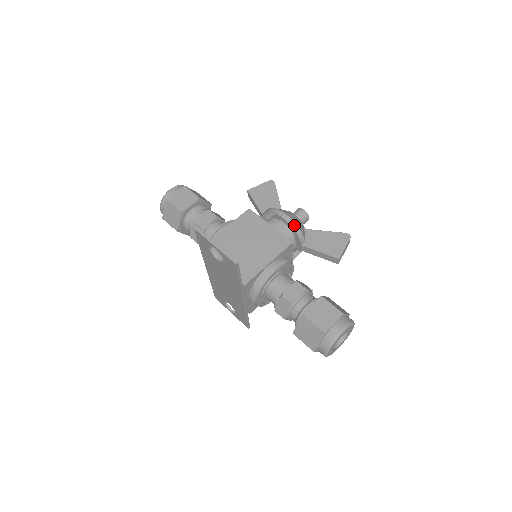
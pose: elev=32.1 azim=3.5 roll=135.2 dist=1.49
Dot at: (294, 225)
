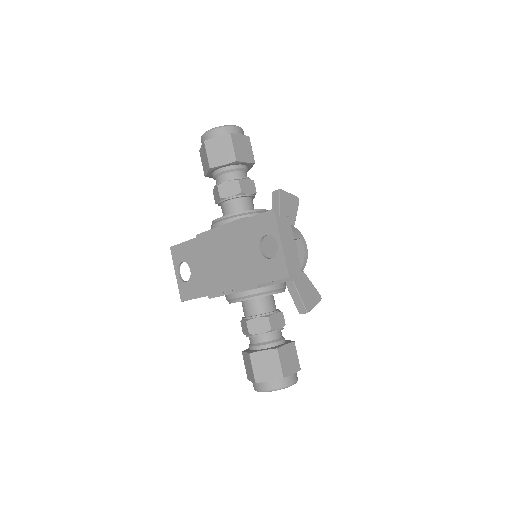
Dot at: (306, 261)
